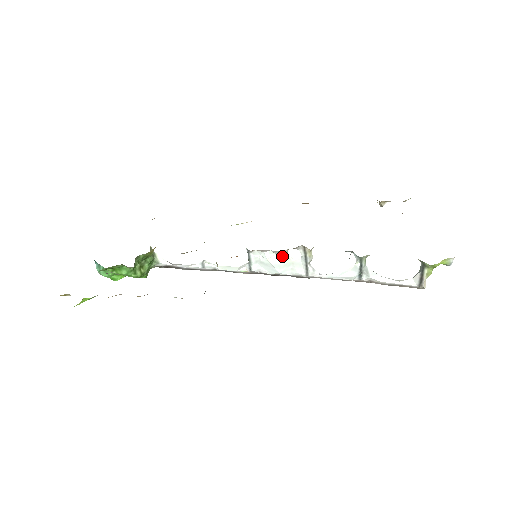
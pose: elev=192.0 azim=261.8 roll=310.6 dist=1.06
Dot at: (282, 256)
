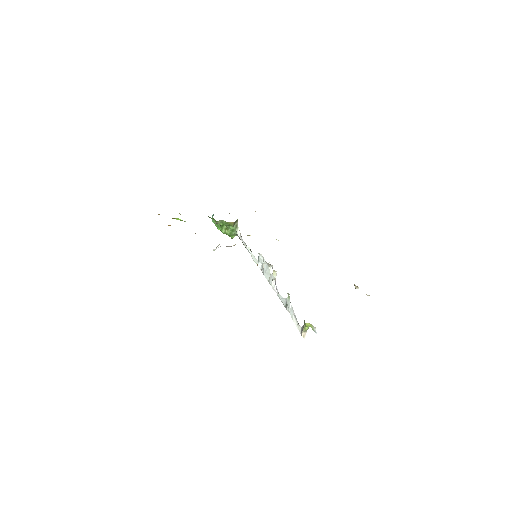
Dot at: (268, 266)
